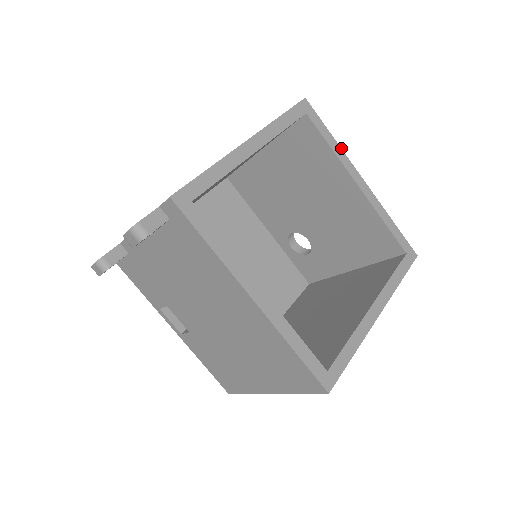
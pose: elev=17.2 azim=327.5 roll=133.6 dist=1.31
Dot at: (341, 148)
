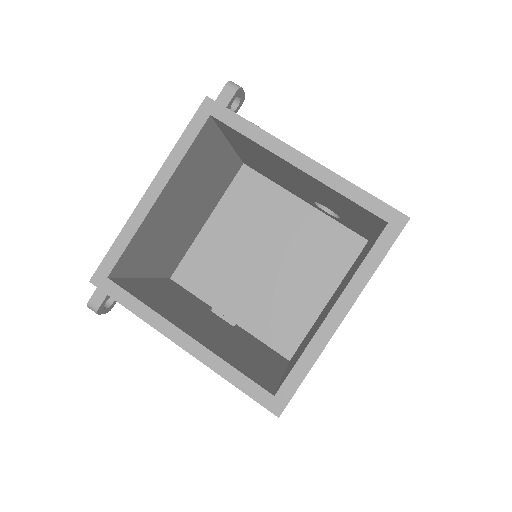
Dot at: (264, 131)
